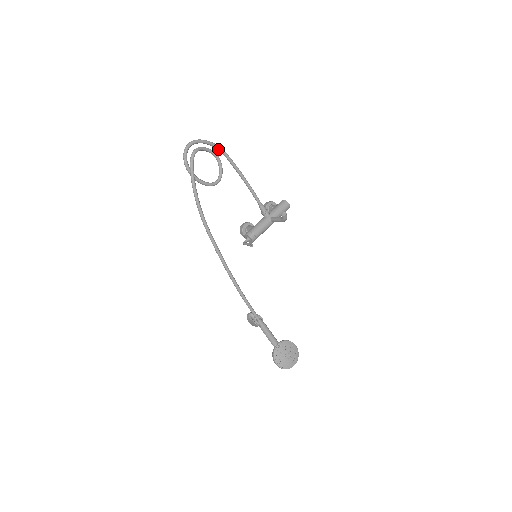
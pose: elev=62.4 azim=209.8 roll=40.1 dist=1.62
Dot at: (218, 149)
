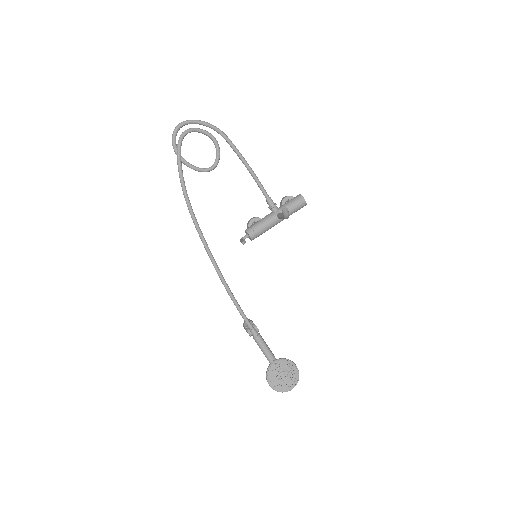
Dot at: (216, 131)
